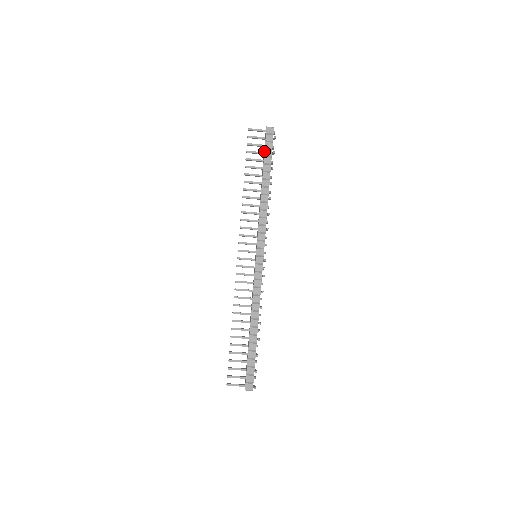
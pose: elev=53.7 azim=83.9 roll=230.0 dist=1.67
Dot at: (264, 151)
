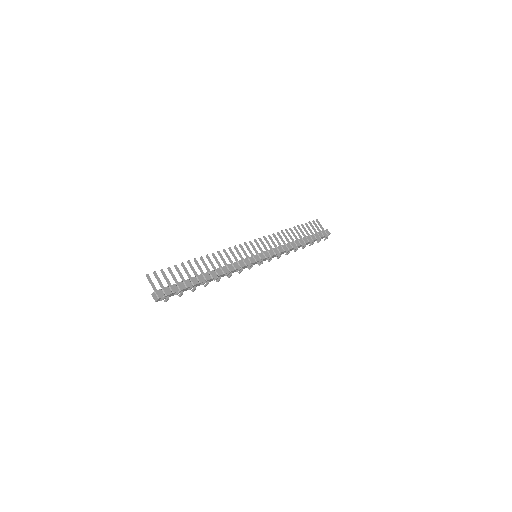
Dot at: (316, 233)
